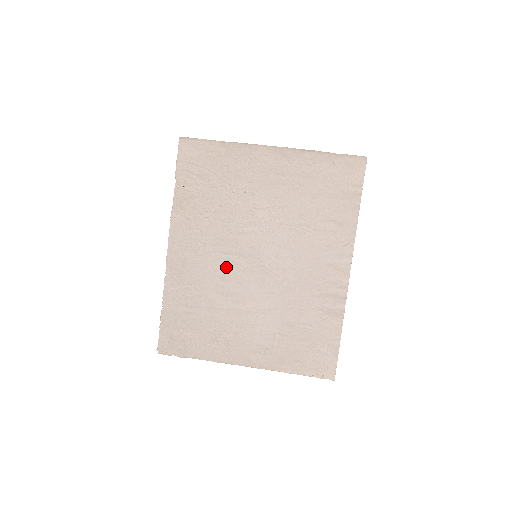
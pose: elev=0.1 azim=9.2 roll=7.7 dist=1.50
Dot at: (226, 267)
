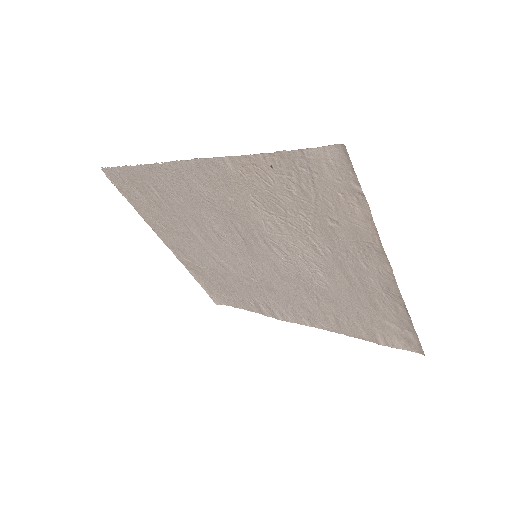
Dot at: (223, 228)
